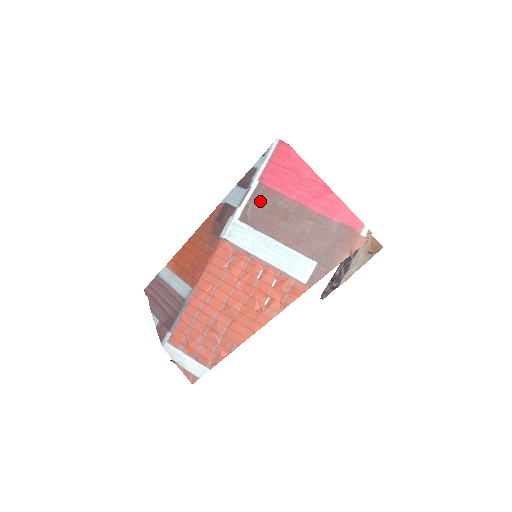
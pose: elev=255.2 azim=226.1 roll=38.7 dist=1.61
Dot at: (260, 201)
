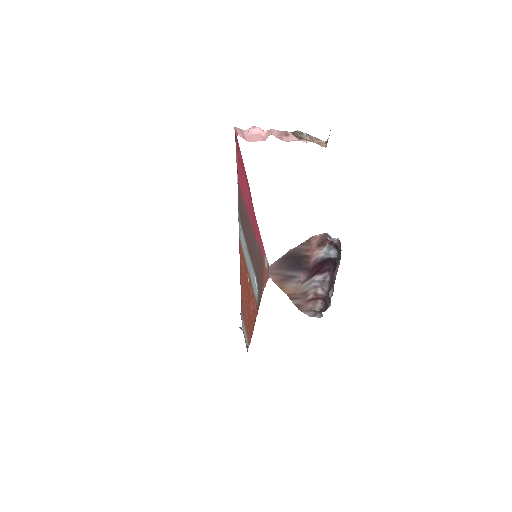
Dot at: (239, 201)
